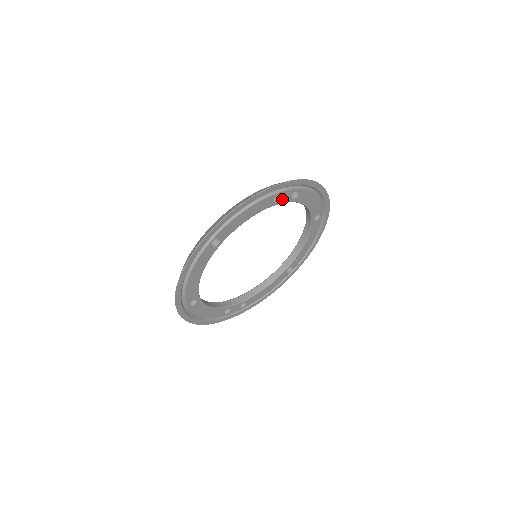
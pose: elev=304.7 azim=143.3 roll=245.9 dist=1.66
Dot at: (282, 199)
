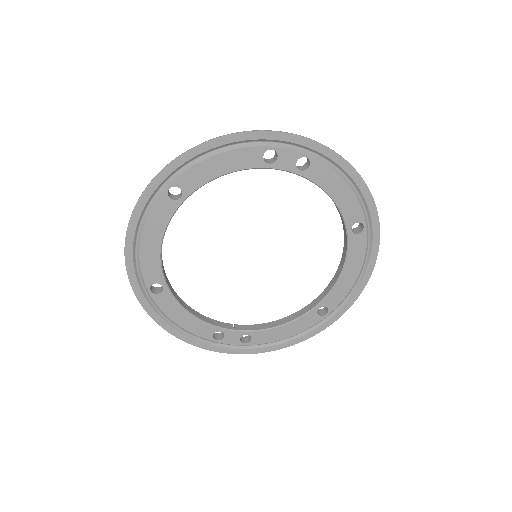
Dot at: (280, 162)
